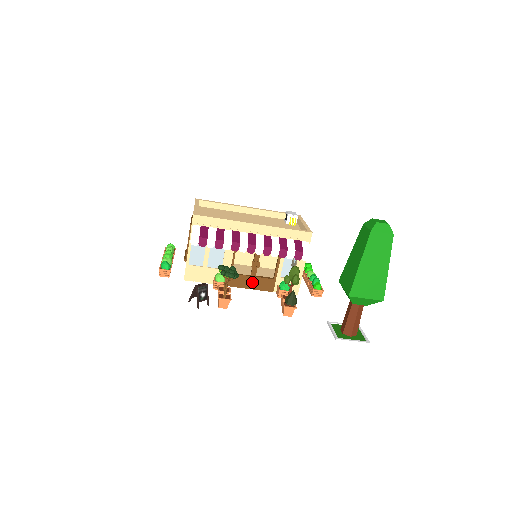
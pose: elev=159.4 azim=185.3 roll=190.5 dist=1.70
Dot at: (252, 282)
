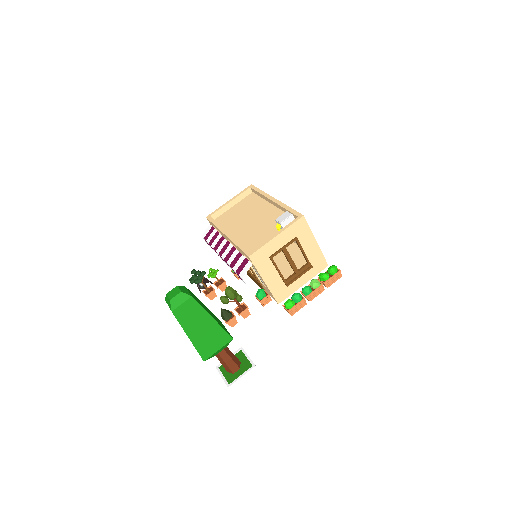
Dot at: (253, 279)
